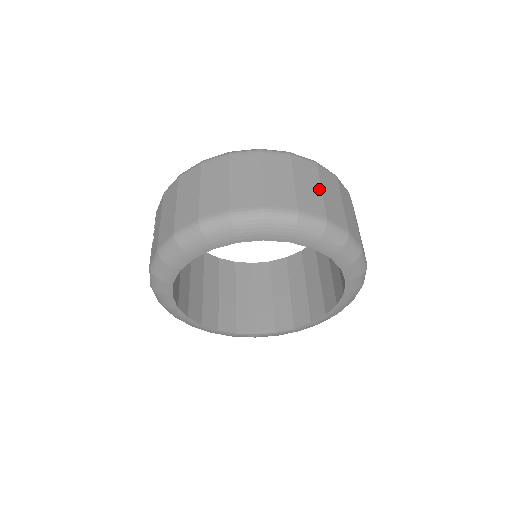
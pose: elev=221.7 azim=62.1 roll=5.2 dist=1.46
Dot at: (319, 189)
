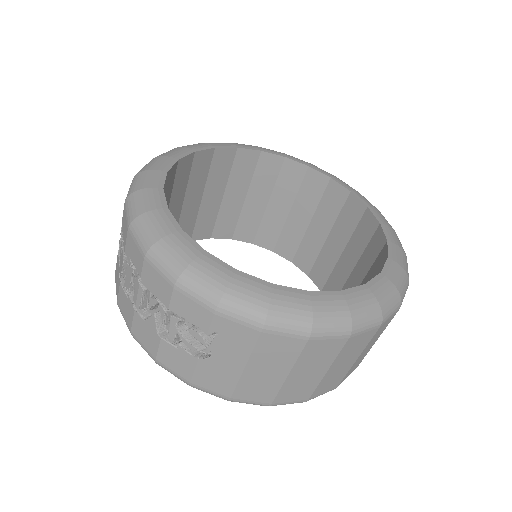
Dot at: occluded
